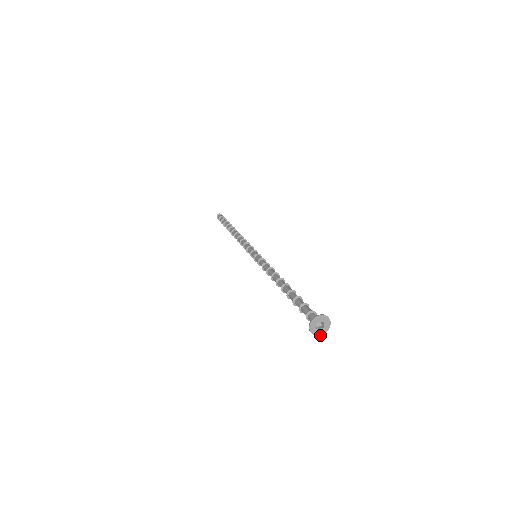
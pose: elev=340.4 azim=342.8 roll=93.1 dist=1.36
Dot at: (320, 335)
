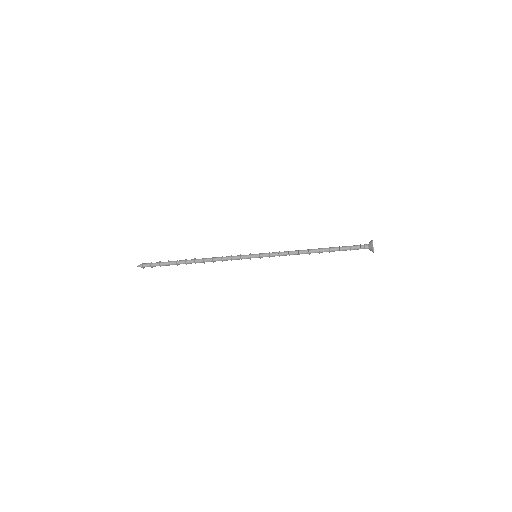
Dot at: occluded
